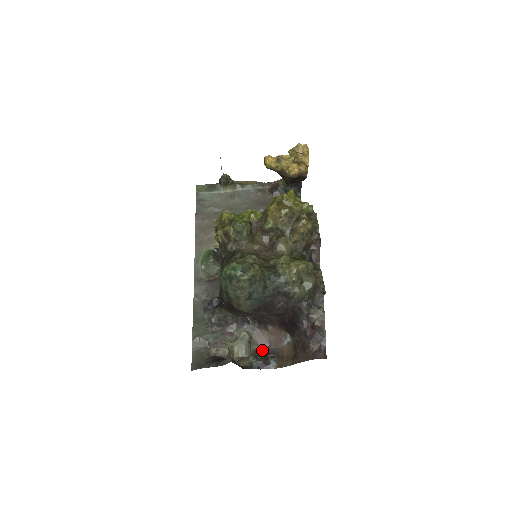
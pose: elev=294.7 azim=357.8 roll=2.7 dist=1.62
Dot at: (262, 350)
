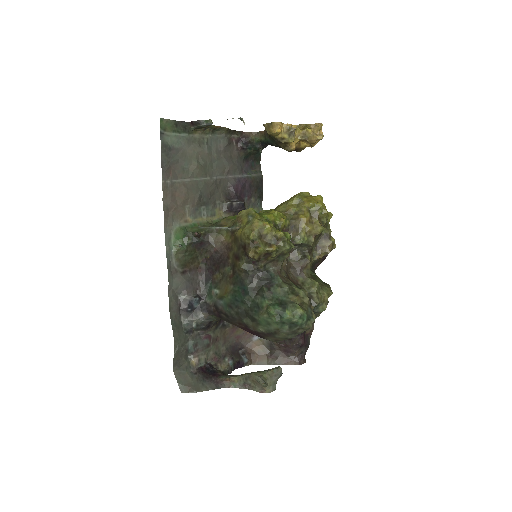
Dot at: (232, 346)
